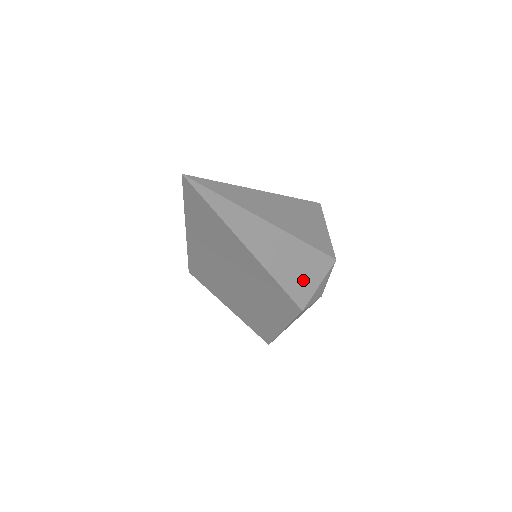
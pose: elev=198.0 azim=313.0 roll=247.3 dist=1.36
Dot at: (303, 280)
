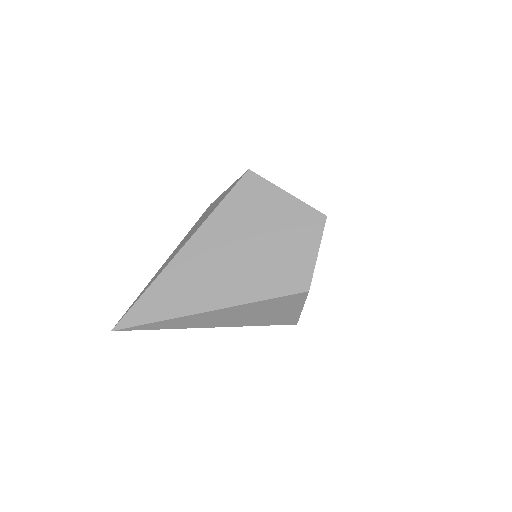
Dot at: occluded
